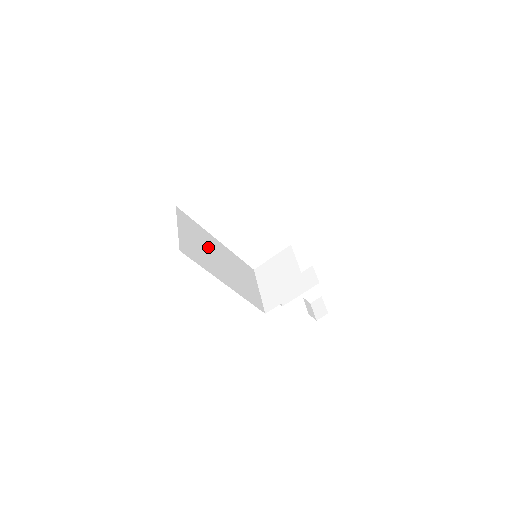
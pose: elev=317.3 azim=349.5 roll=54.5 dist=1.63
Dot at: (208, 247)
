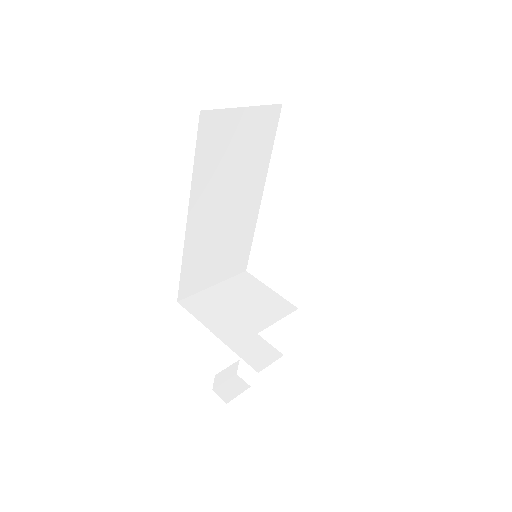
Dot at: (240, 176)
